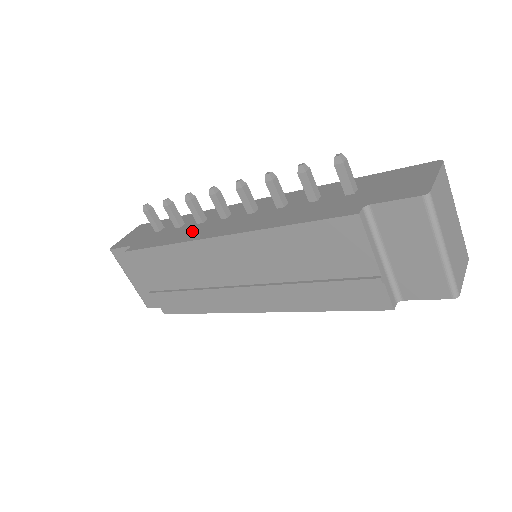
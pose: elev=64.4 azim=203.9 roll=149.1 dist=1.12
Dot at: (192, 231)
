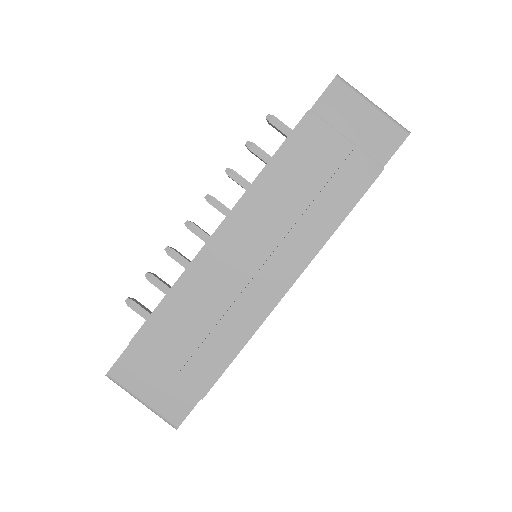
Dot at: occluded
